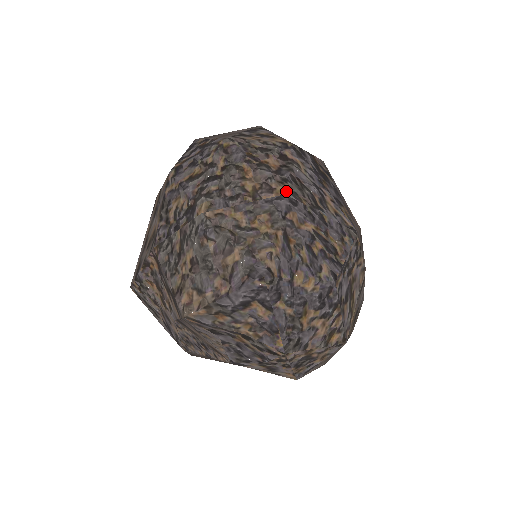
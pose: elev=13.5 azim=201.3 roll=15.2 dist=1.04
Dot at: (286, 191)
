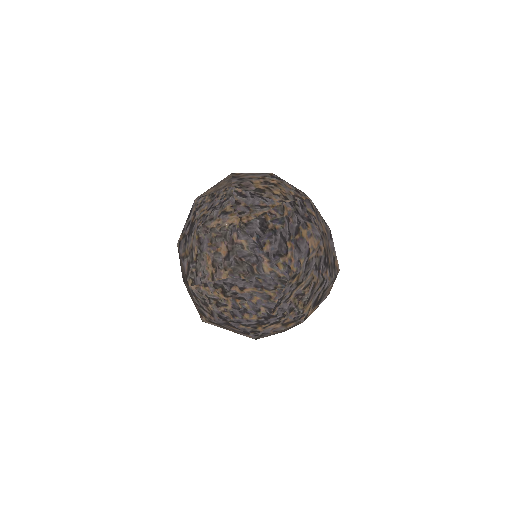
Dot at: (229, 275)
